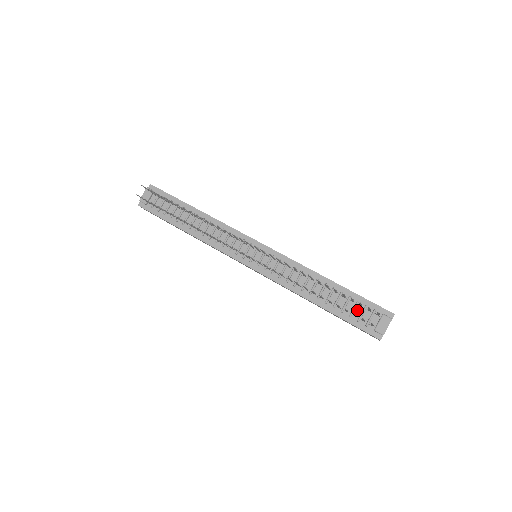
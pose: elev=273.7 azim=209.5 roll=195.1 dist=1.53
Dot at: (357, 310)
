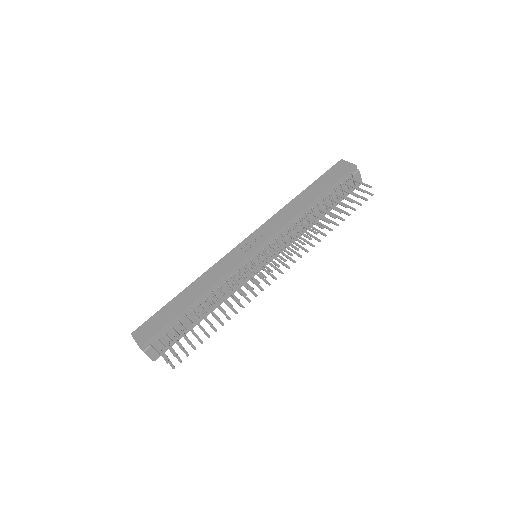
Dot at: (339, 192)
